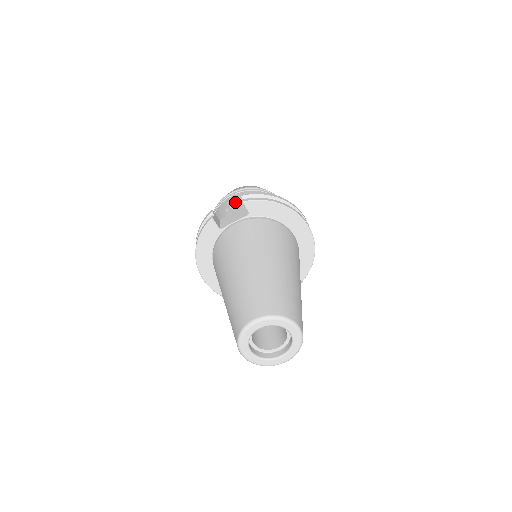
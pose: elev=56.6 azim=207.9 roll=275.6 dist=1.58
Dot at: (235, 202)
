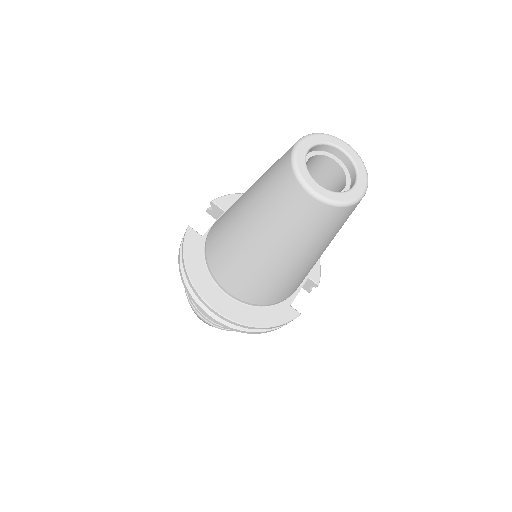
Dot at: occluded
